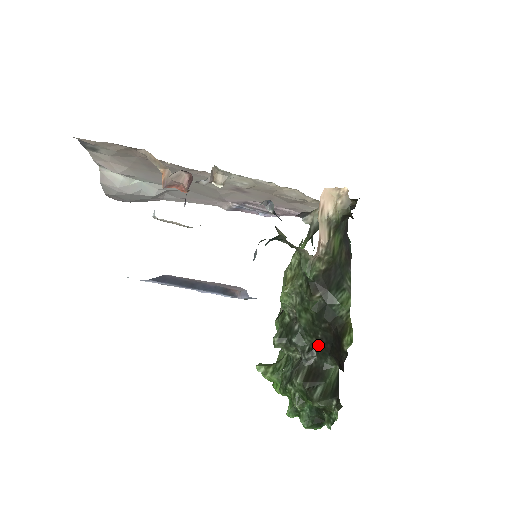
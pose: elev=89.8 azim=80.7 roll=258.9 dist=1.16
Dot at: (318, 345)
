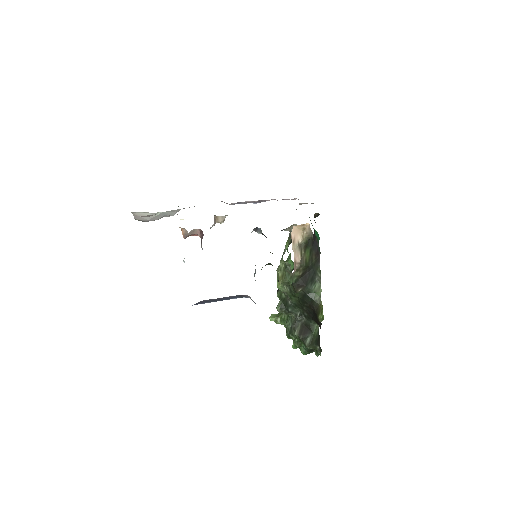
Dot at: (305, 313)
